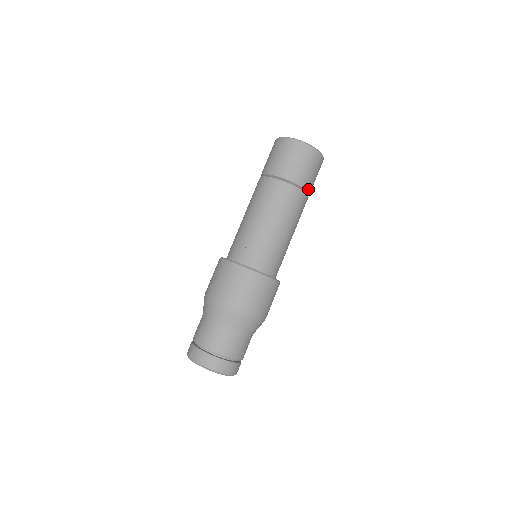
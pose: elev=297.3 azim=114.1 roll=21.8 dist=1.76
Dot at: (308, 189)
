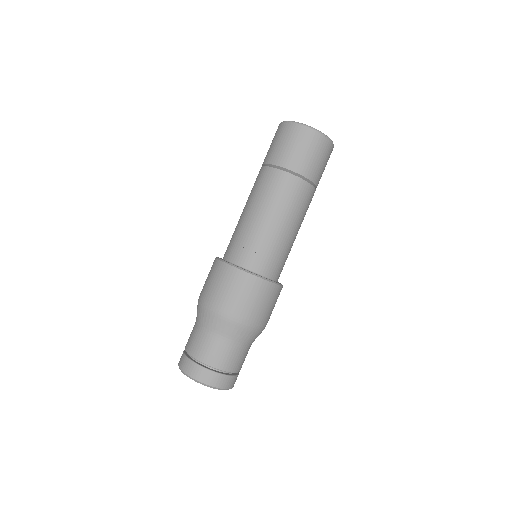
Dot at: (308, 175)
